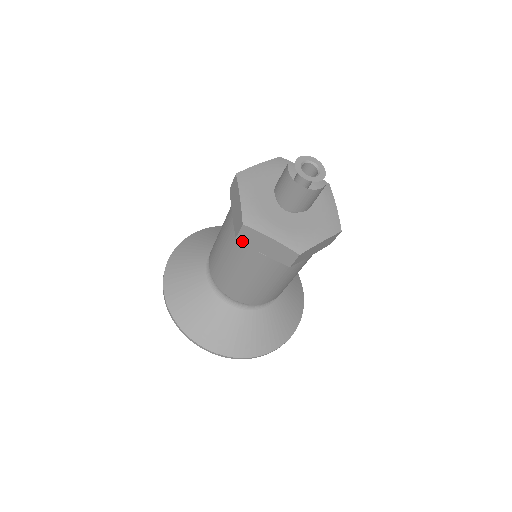
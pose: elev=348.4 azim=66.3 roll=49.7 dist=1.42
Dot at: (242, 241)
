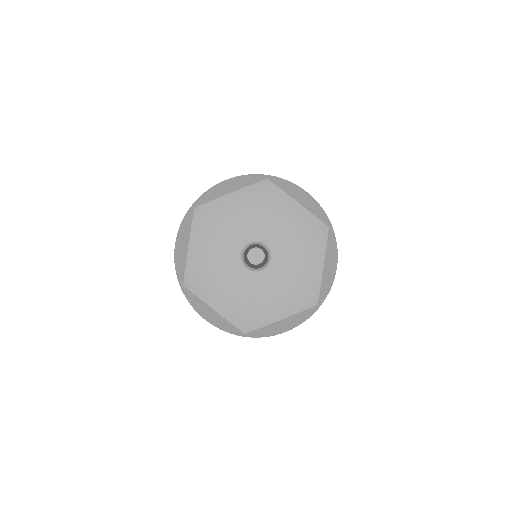
Dot at: occluded
